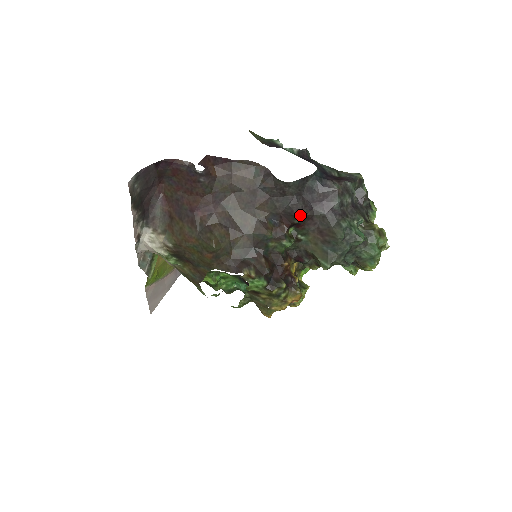
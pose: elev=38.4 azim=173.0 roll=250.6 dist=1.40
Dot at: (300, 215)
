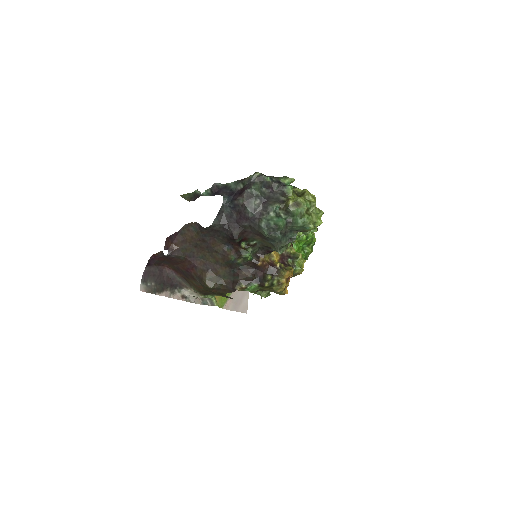
Dot at: (235, 237)
